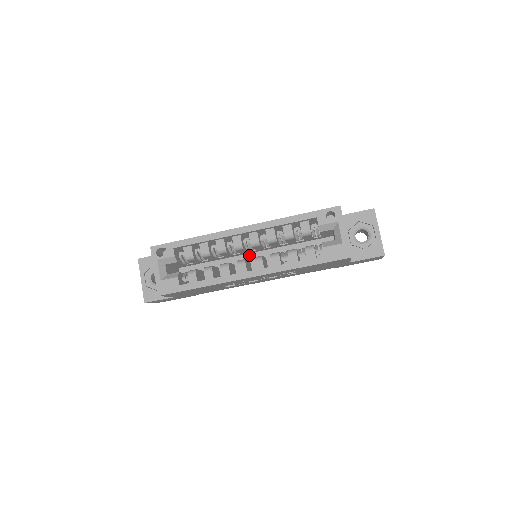
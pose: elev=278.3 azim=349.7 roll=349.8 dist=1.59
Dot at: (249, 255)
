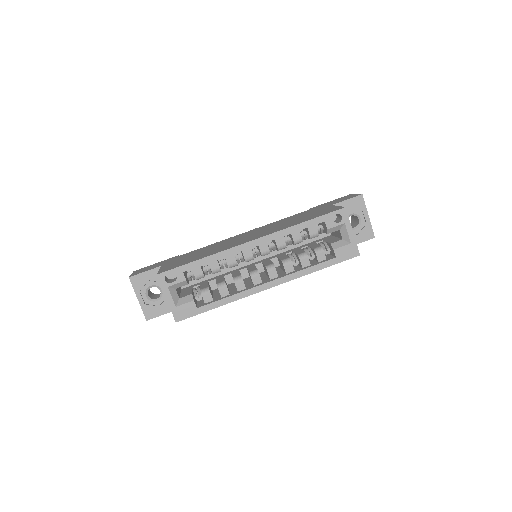
Dot at: occluded
